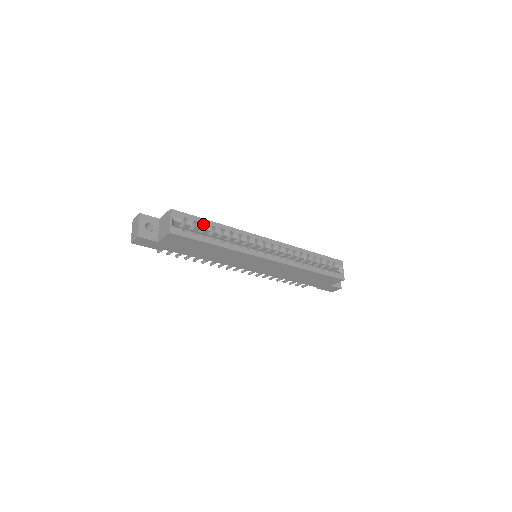
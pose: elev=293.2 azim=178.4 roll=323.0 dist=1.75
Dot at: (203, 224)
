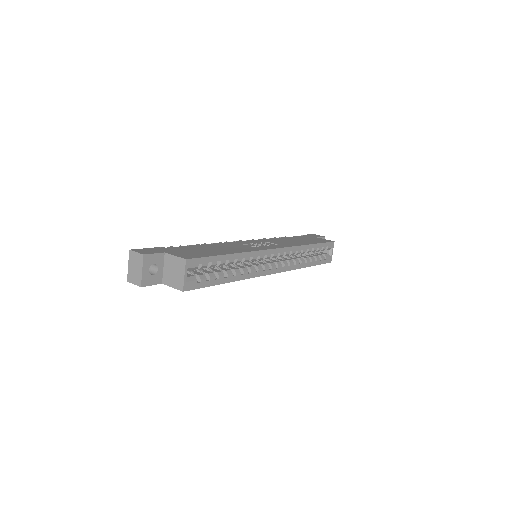
Dot at: (216, 260)
